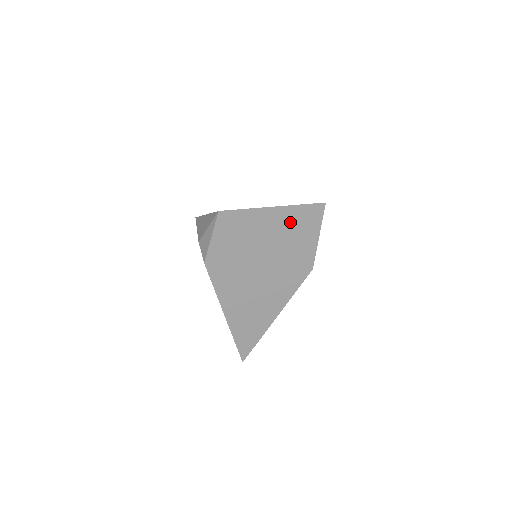
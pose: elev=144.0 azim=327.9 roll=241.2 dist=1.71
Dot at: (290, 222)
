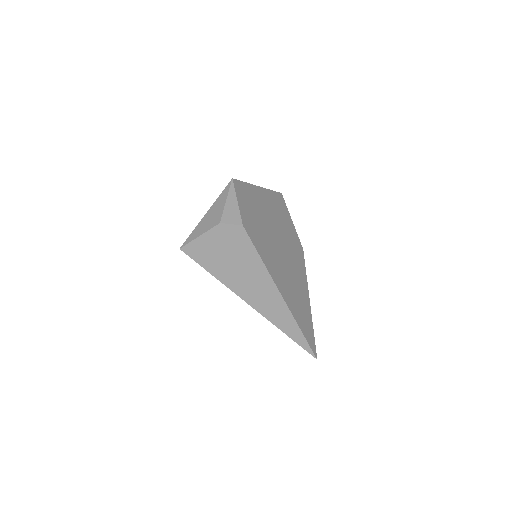
Dot at: (273, 203)
